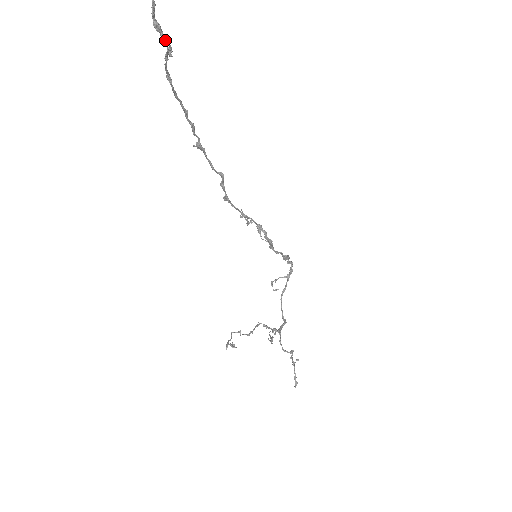
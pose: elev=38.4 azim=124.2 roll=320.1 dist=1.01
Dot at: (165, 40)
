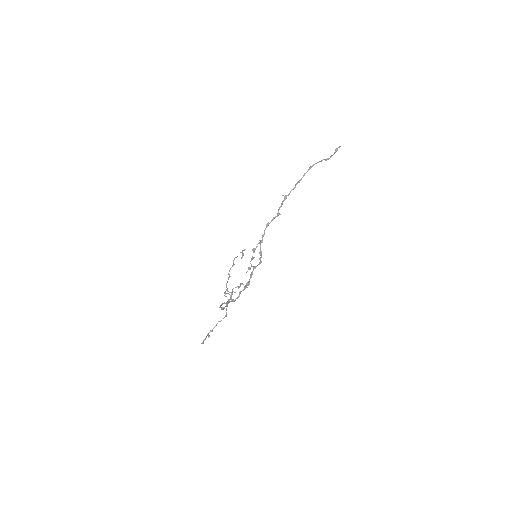
Dot at: occluded
